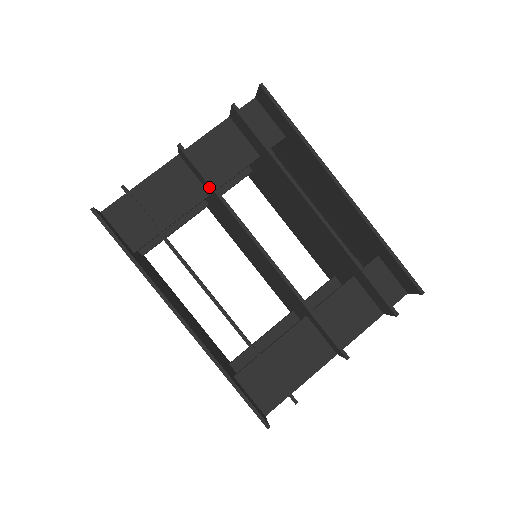
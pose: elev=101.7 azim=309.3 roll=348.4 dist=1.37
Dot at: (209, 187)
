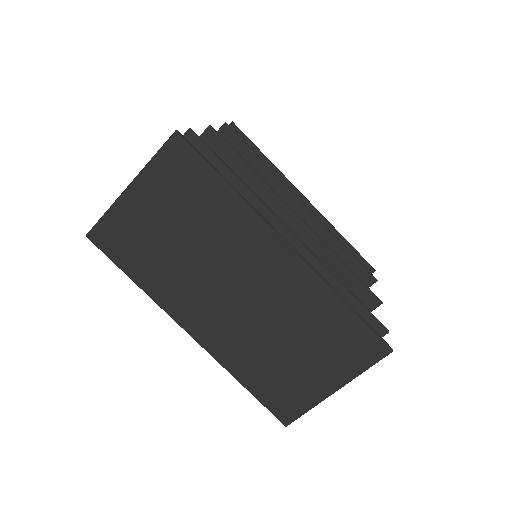
Dot at: (239, 164)
